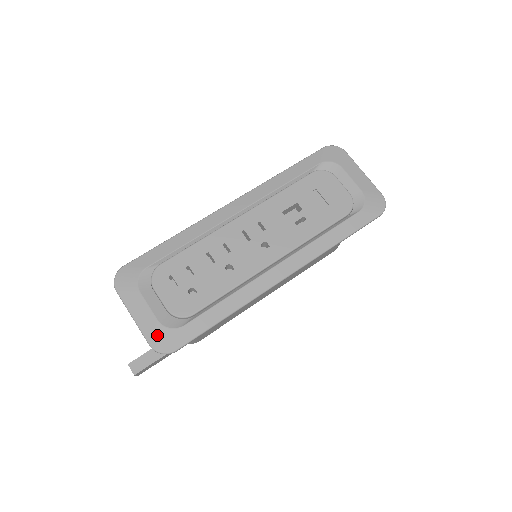
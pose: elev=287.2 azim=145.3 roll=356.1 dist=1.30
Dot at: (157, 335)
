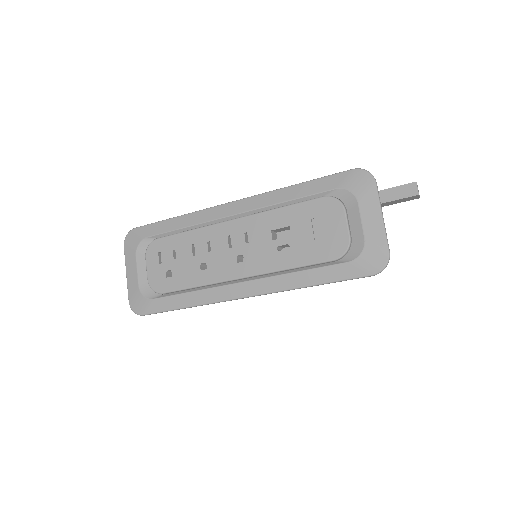
Dot at: (135, 296)
